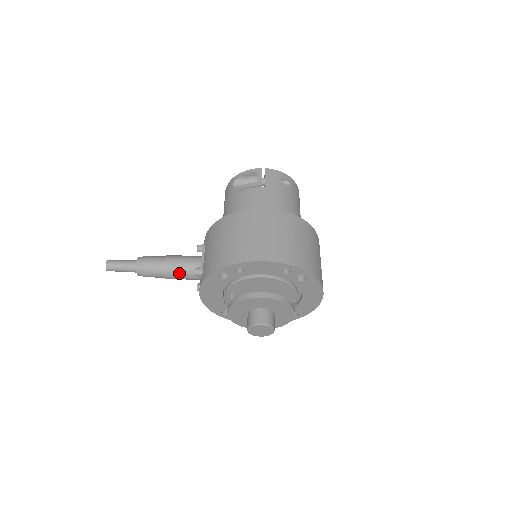
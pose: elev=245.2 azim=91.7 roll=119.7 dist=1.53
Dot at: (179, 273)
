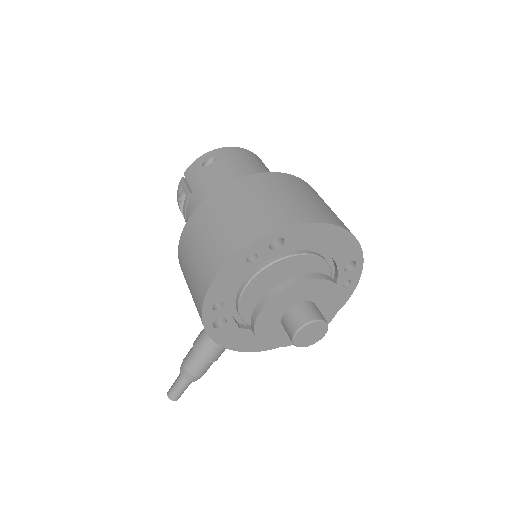
Dot at: (212, 348)
